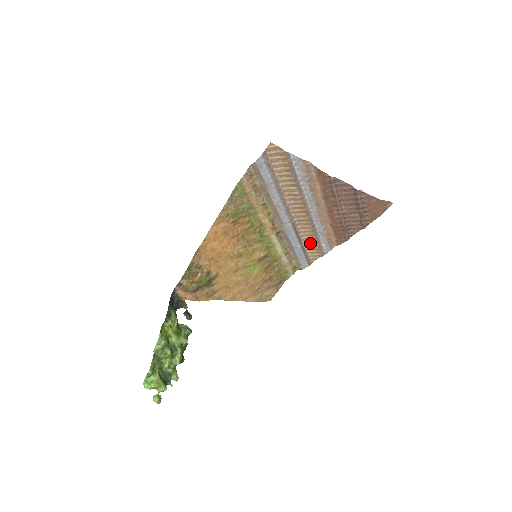
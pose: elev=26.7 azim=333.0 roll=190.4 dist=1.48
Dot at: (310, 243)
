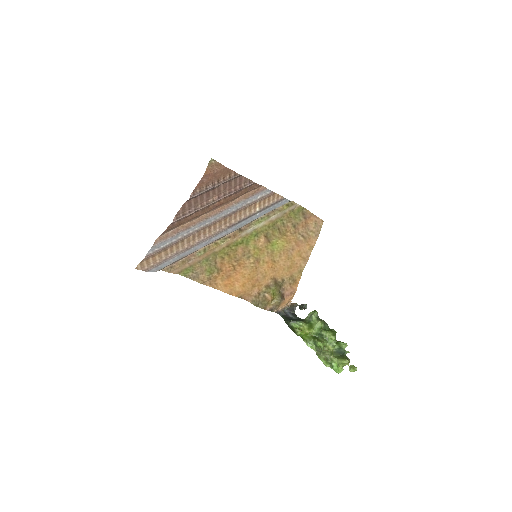
Dot at: (256, 206)
